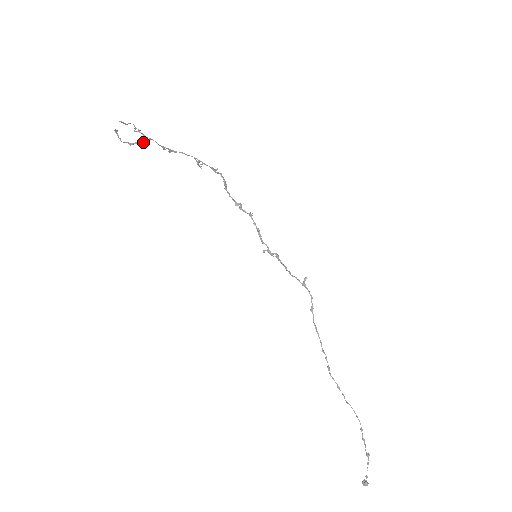
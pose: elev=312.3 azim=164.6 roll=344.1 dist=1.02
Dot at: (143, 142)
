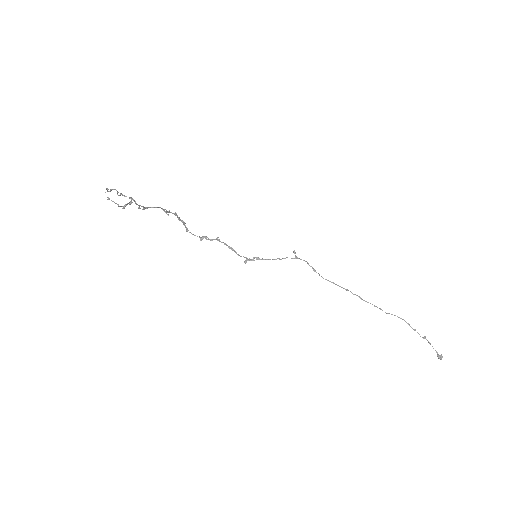
Dot at: (131, 201)
